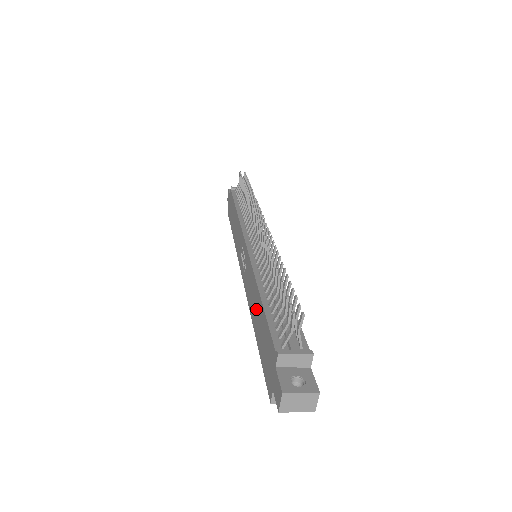
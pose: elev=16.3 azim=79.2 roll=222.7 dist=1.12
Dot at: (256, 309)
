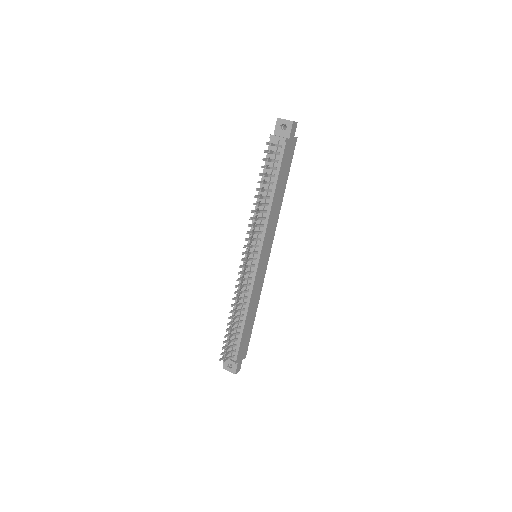
Dot at: occluded
